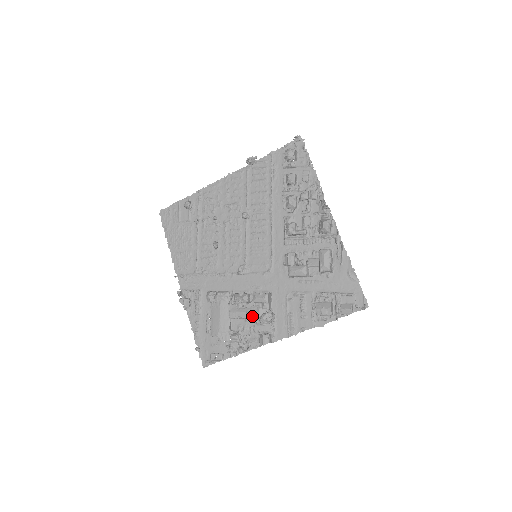
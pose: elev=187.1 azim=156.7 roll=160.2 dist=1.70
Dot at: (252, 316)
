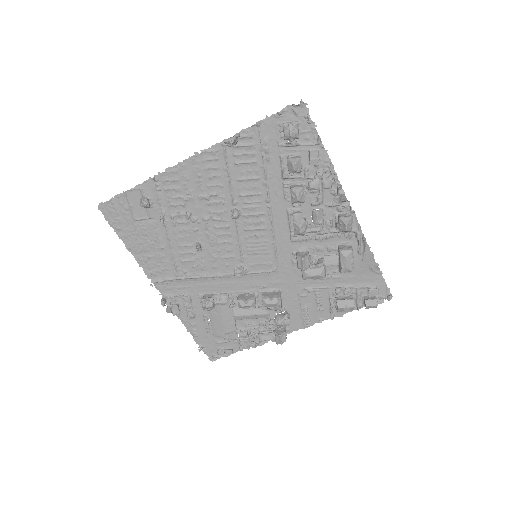
Dot at: (262, 317)
